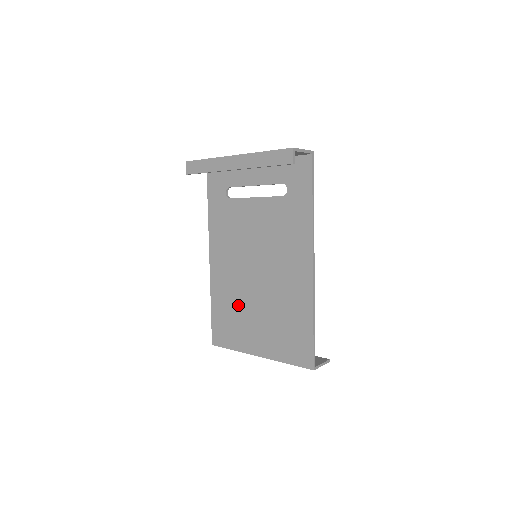
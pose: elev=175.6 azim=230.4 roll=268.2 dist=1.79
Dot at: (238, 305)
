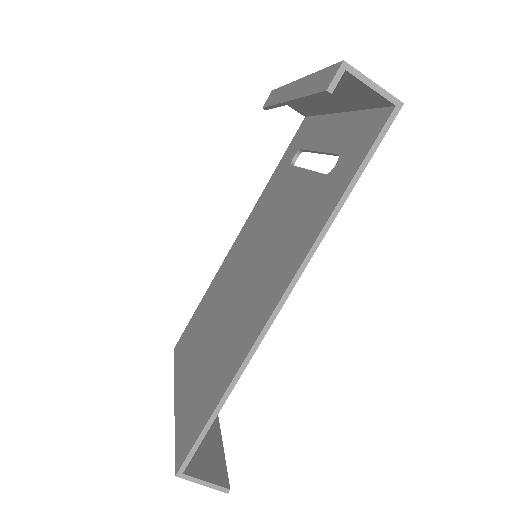
Dot at: (209, 314)
